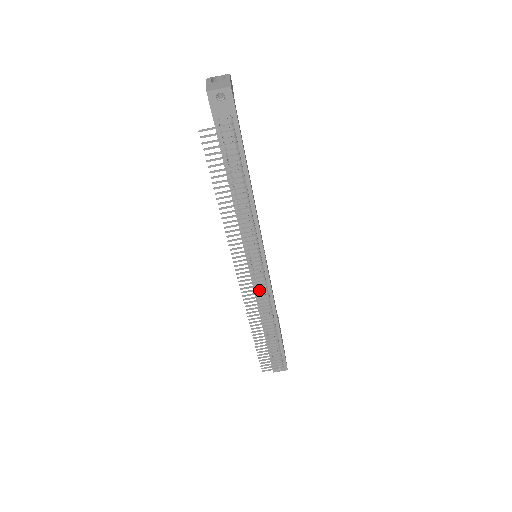
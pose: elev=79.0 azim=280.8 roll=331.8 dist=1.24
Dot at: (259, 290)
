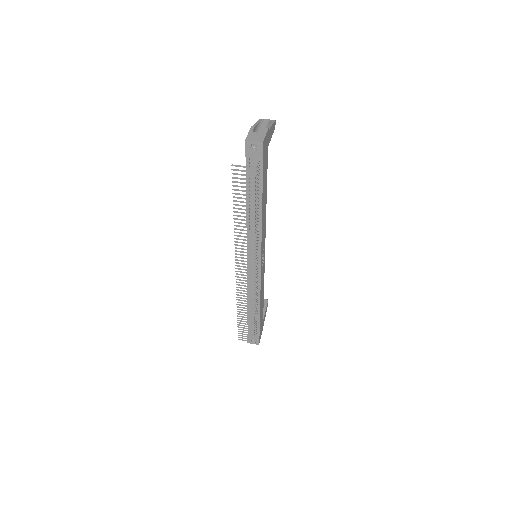
Dot at: occluded
